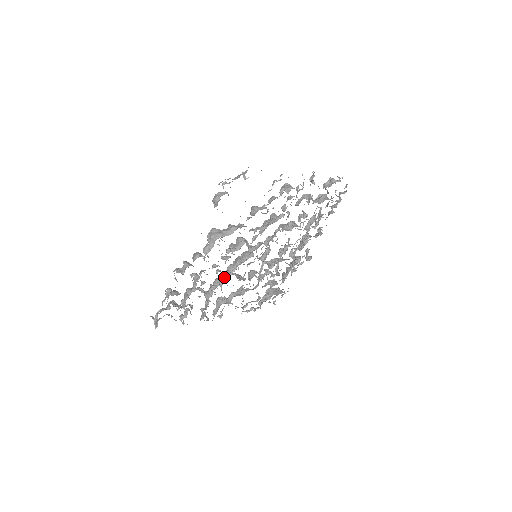
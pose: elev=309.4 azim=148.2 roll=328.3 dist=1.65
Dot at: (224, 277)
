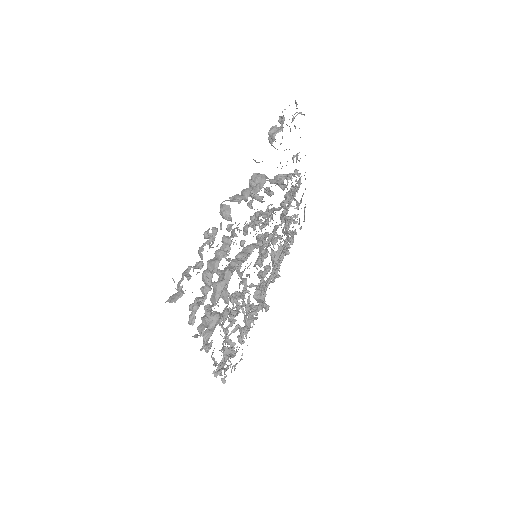
Dot at: (240, 260)
